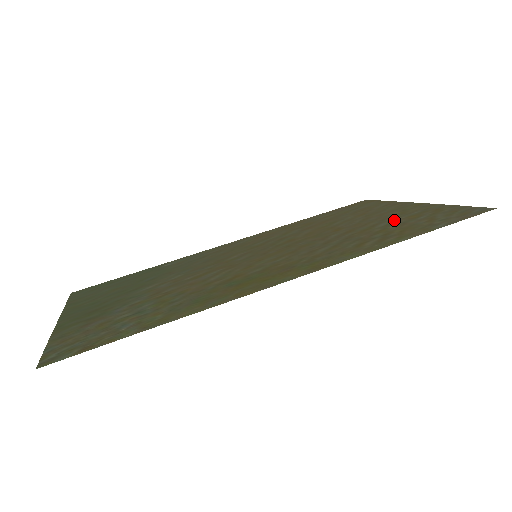
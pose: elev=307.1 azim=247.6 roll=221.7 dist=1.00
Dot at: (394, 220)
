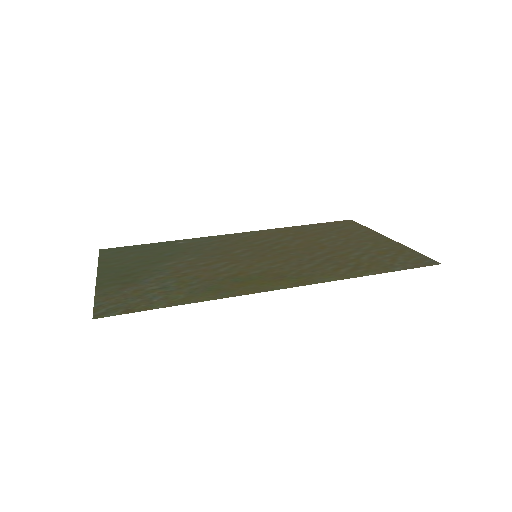
Dot at: (367, 251)
